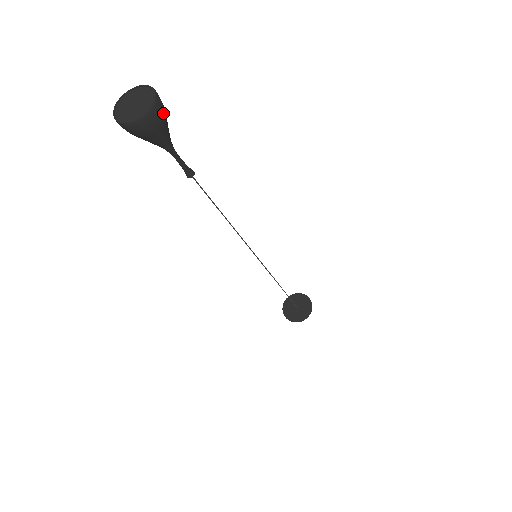
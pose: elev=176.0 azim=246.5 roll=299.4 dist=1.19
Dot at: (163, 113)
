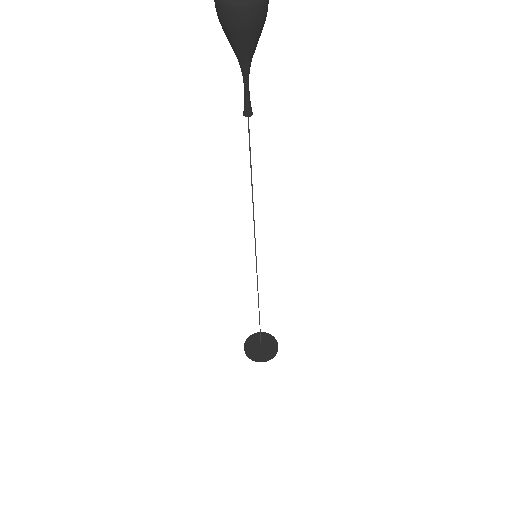
Dot at: (266, 14)
